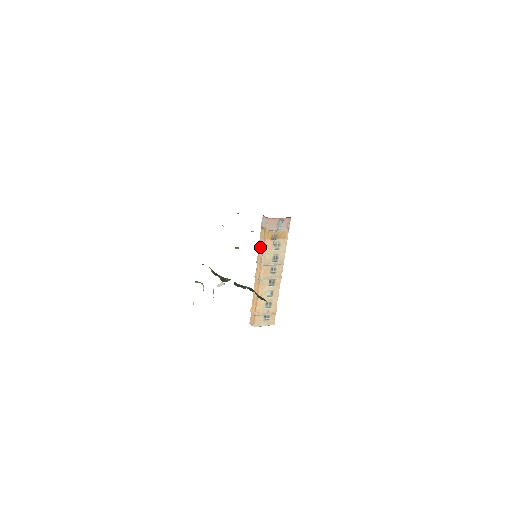
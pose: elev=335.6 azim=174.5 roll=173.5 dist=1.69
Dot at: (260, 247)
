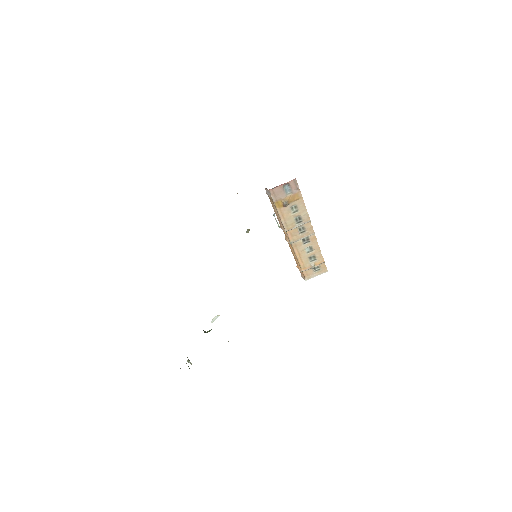
Dot at: (276, 215)
